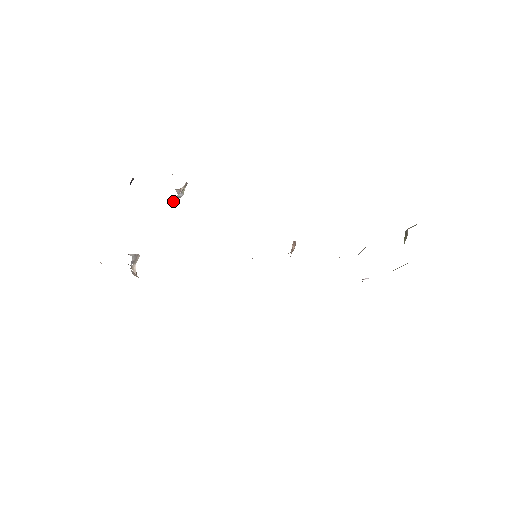
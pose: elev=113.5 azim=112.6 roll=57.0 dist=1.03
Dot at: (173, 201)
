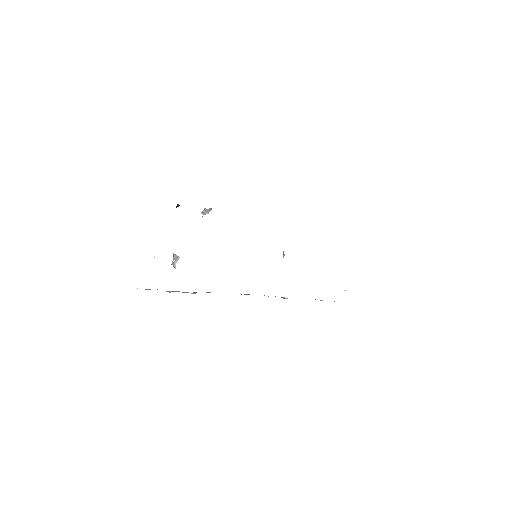
Dot at: (201, 213)
